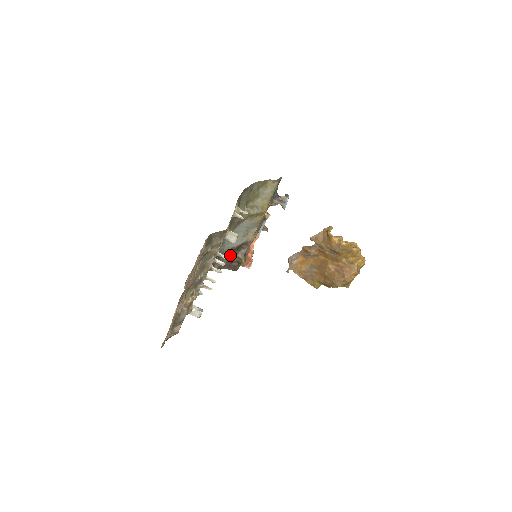
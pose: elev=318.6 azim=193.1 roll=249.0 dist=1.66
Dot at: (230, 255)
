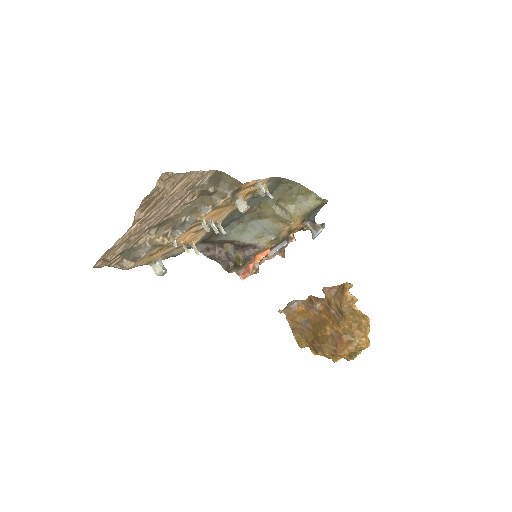
Dot at: (231, 250)
